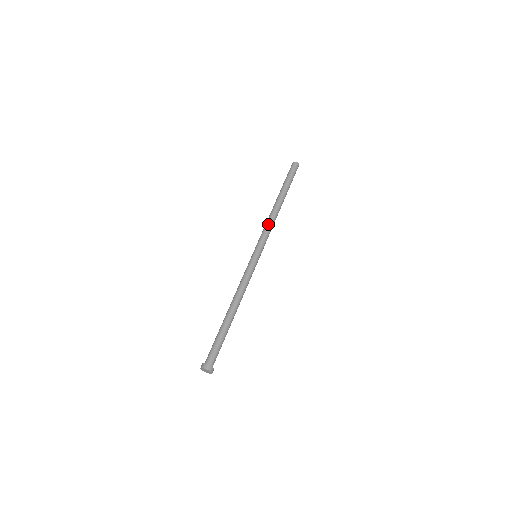
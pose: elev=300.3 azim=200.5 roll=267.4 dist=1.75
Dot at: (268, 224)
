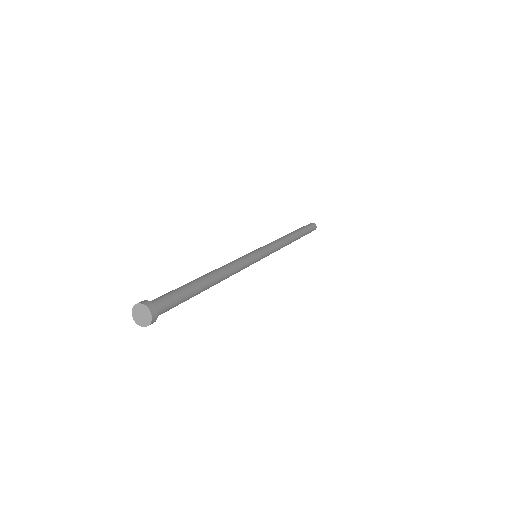
Dot at: (278, 240)
